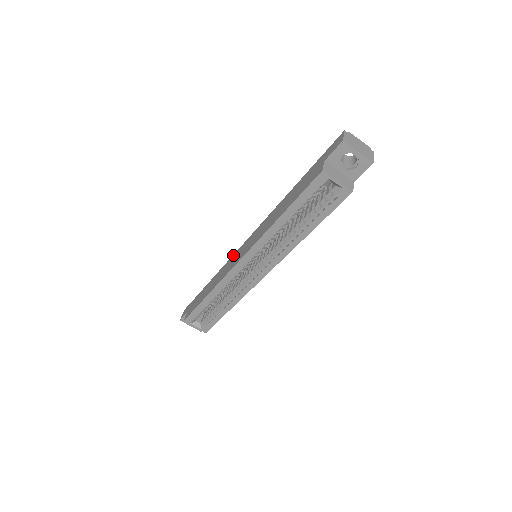
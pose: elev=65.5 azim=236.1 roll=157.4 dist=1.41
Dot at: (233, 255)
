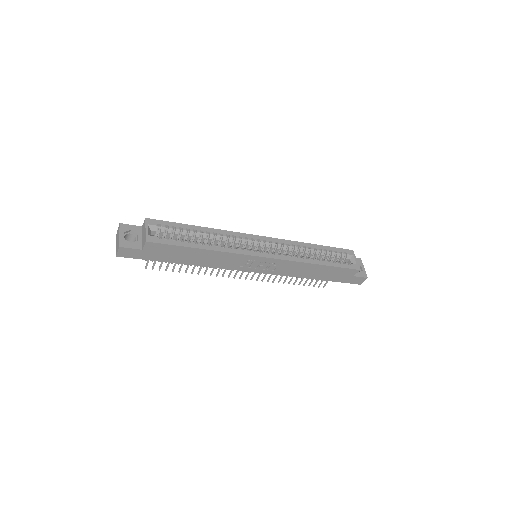
Dot at: occluded
